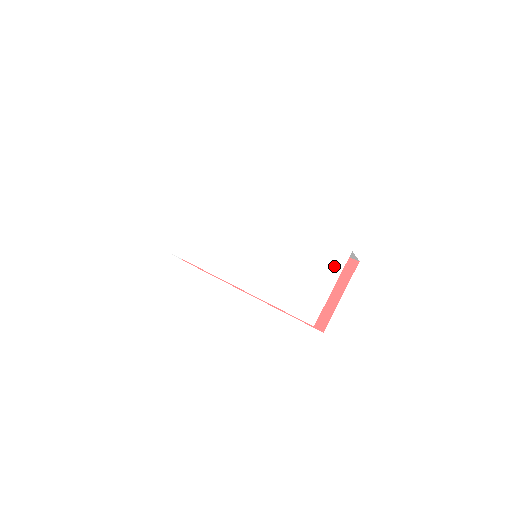
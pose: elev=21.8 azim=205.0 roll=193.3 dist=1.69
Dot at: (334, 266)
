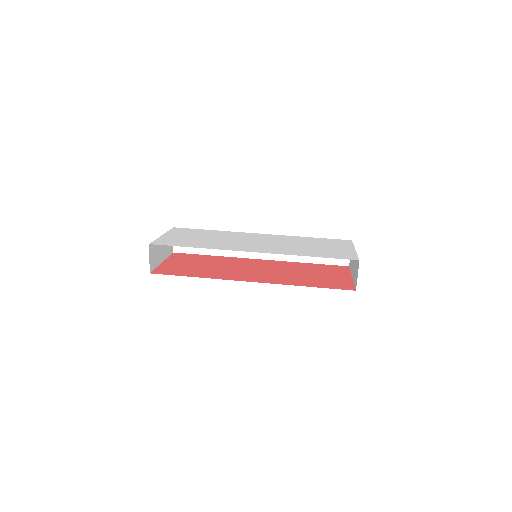
Dot at: (345, 244)
